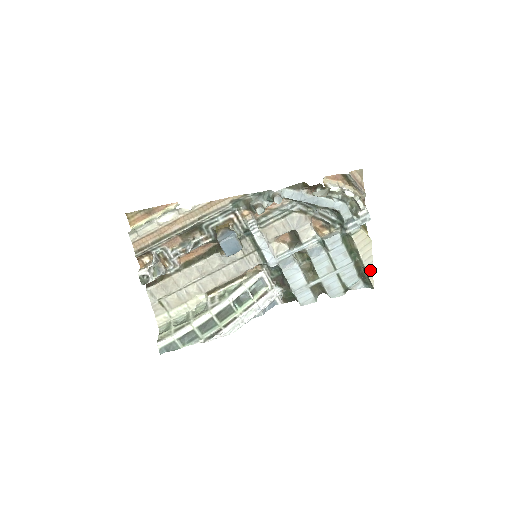
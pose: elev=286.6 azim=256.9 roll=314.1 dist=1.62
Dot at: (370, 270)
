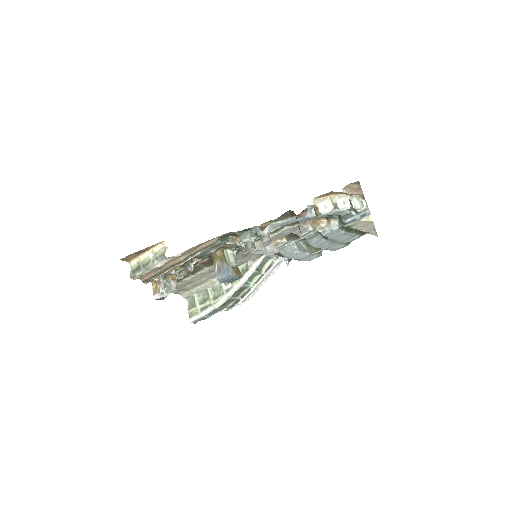
Dot at: (373, 232)
